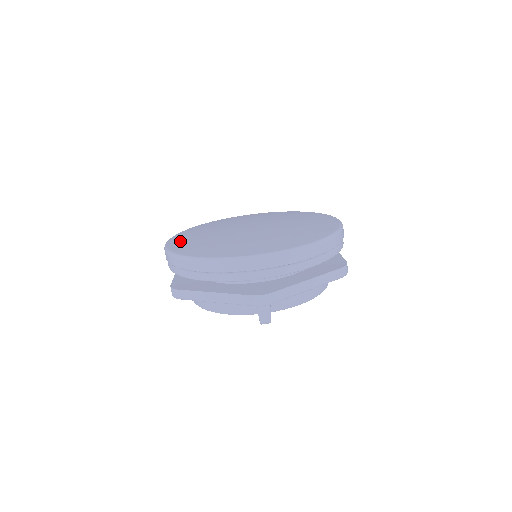
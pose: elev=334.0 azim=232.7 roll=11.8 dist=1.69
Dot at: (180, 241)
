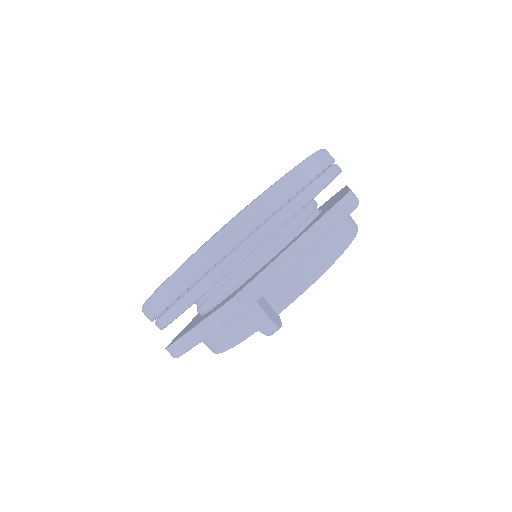
Dot at: occluded
